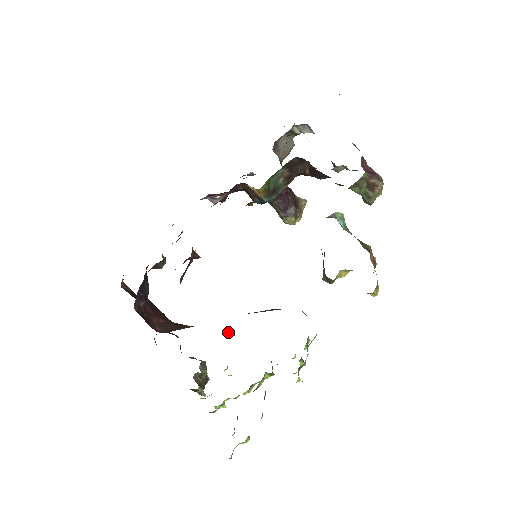
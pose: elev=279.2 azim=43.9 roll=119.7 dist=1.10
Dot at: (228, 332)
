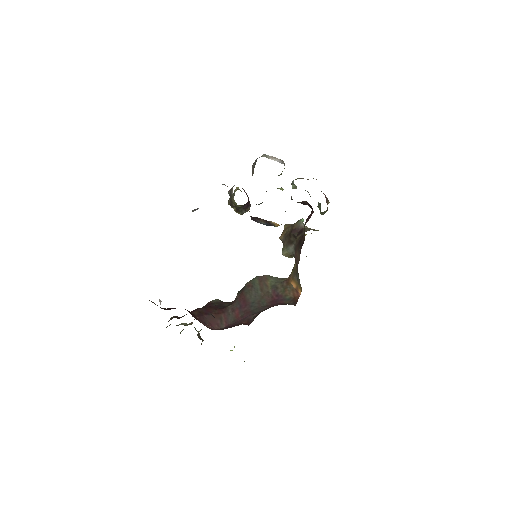
Dot at: (217, 301)
